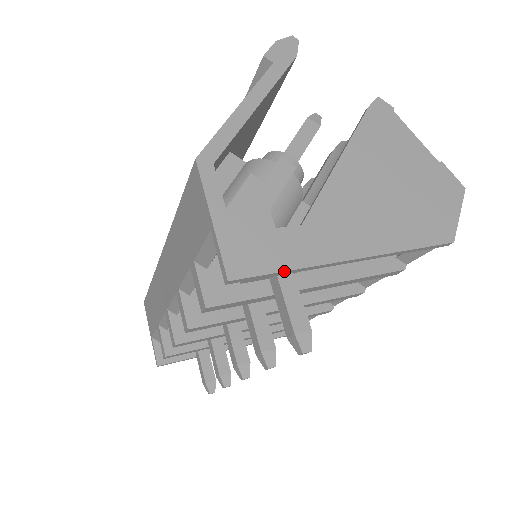
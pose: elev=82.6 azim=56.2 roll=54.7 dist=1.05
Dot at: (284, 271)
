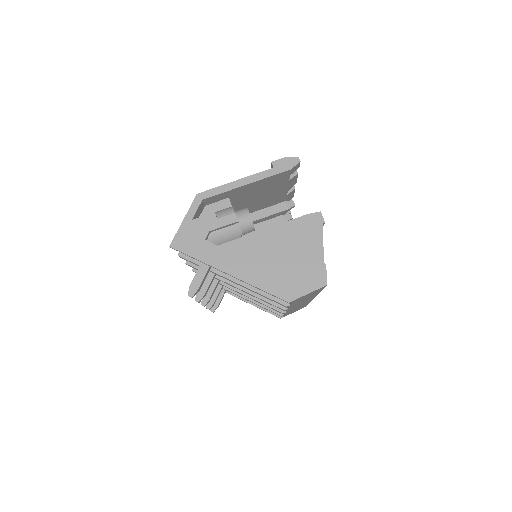
Dot at: (193, 258)
